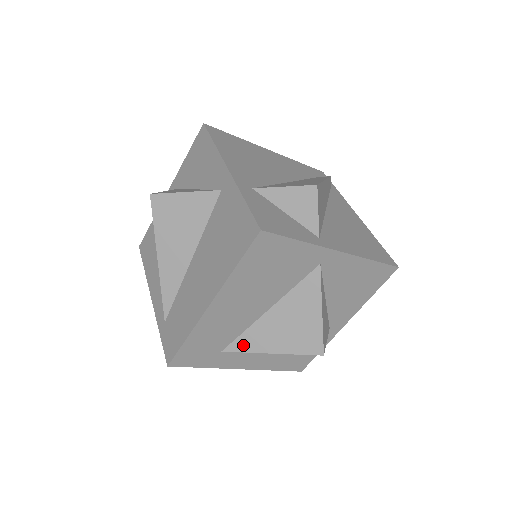
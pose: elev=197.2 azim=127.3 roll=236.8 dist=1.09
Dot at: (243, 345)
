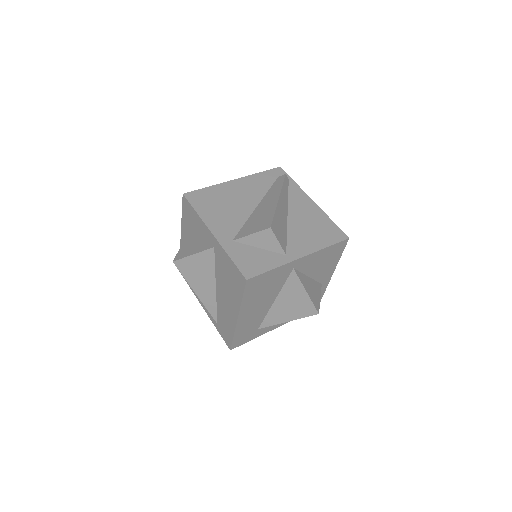
Dot at: (269, 322)
